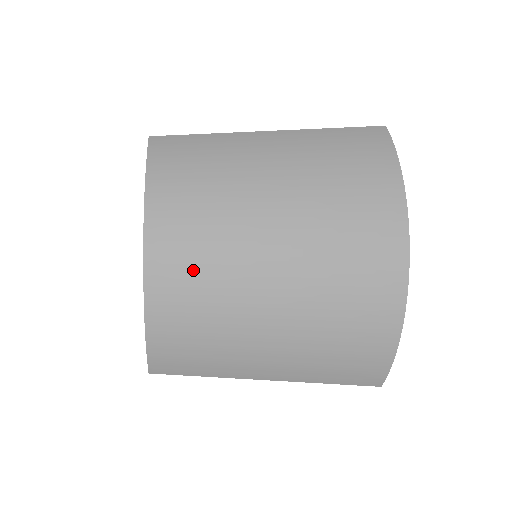
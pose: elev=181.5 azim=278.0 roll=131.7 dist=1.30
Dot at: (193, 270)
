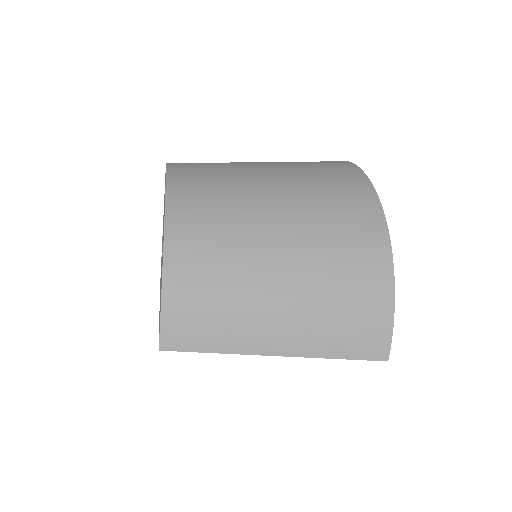
Dot at: (208, 233)
